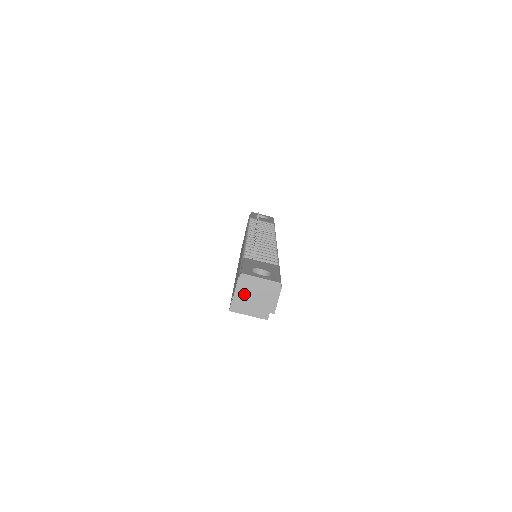
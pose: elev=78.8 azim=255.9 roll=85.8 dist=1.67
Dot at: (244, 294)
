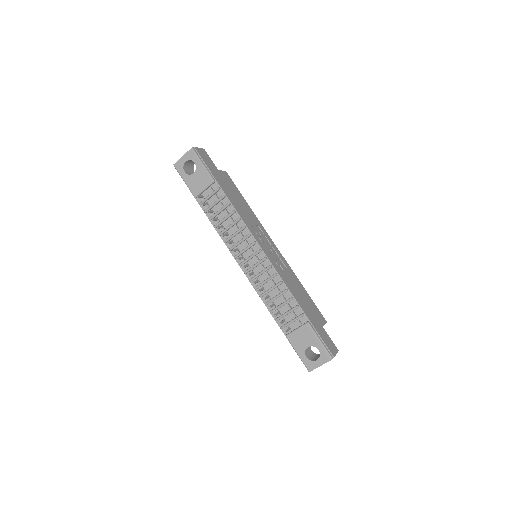
Dot at: occluded
